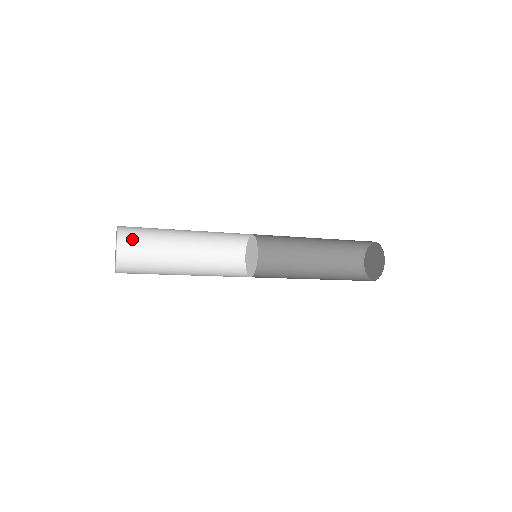
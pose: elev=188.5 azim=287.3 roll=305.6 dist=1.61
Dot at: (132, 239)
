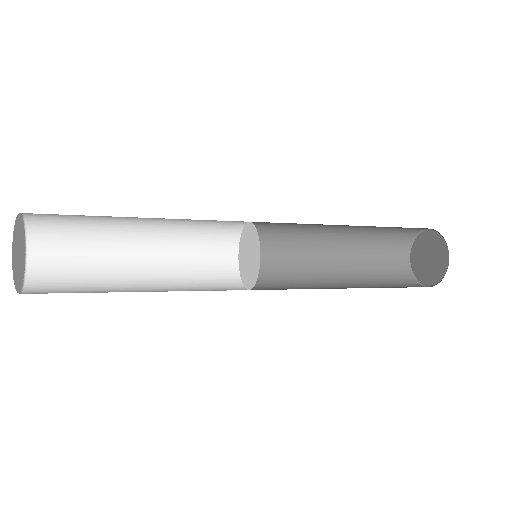
Dot at: occluded
